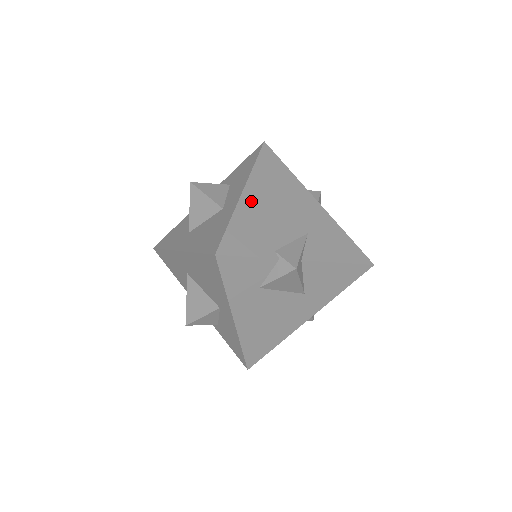
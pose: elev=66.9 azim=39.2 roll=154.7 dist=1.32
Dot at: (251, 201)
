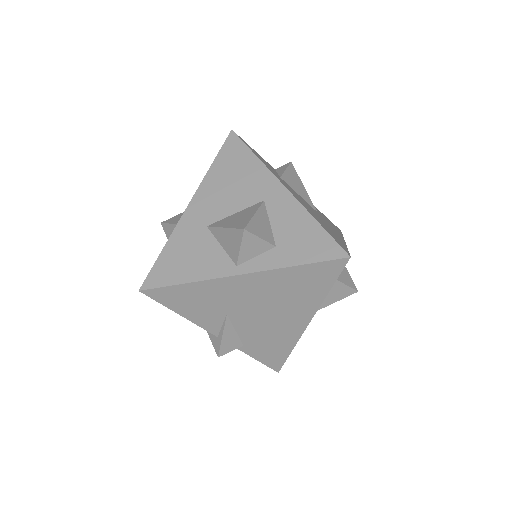
Dot at: occluded
